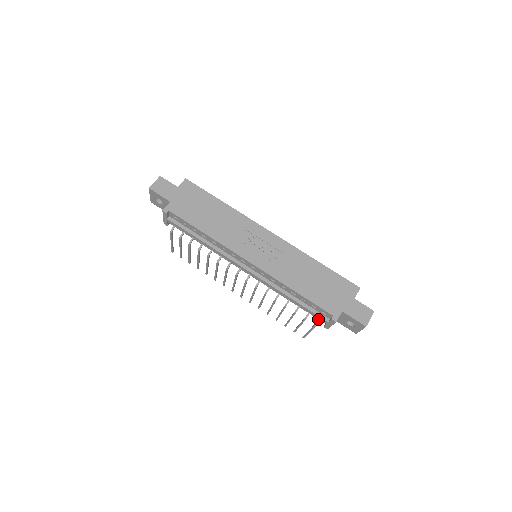
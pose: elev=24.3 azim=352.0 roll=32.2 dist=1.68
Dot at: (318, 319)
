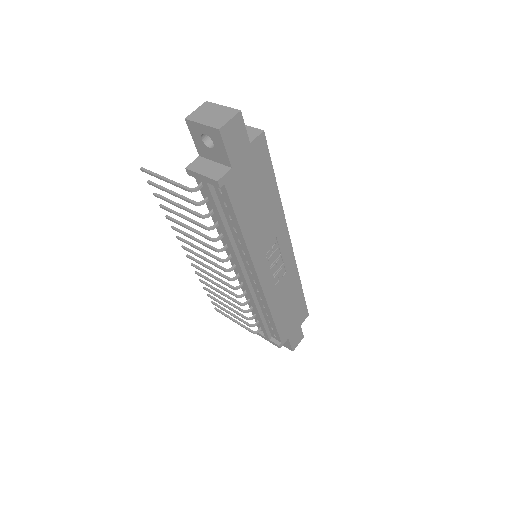
Dot at: (260, 330)
